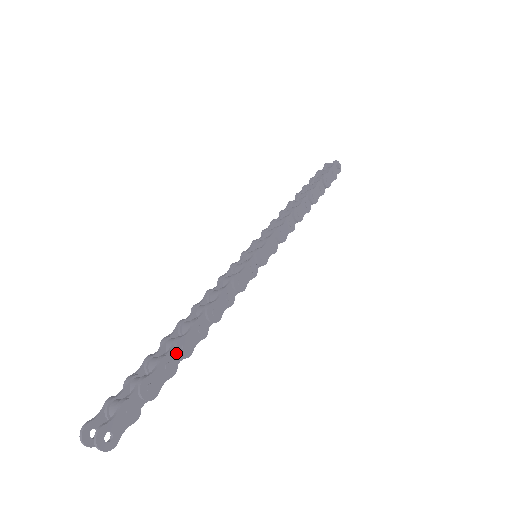
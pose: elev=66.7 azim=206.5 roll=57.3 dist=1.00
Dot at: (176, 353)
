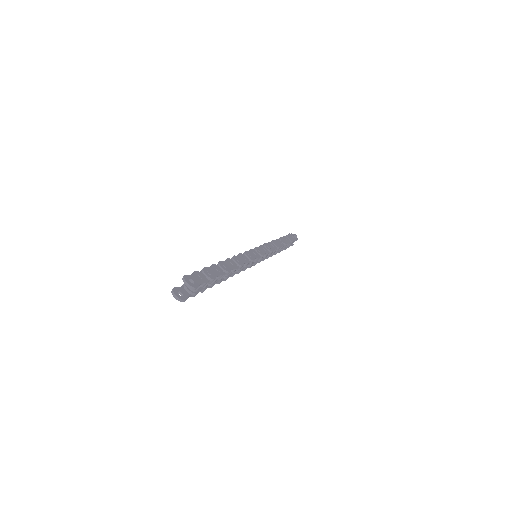
Dot at: (220, 267)
